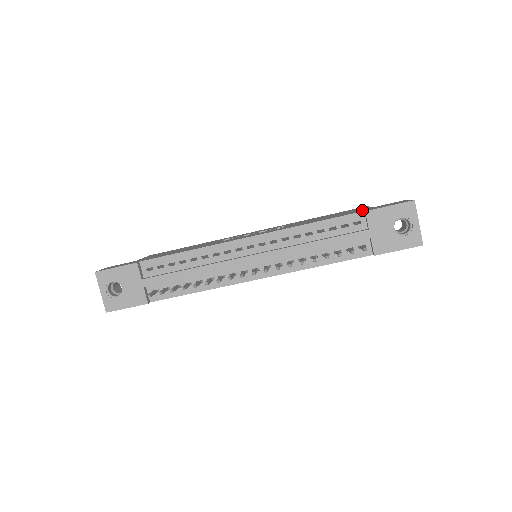
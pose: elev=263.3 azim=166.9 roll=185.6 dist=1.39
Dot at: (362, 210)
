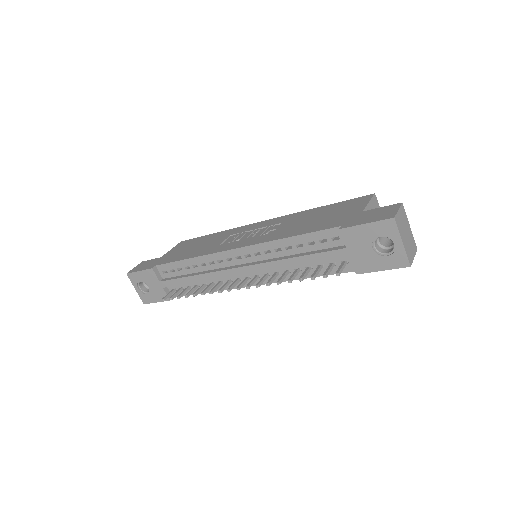
Dot at: (345, 220)
